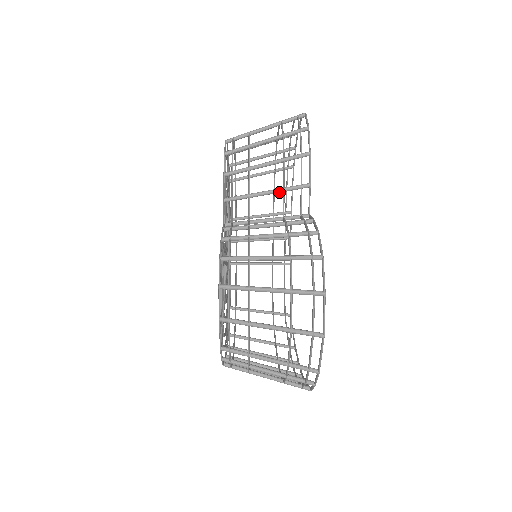
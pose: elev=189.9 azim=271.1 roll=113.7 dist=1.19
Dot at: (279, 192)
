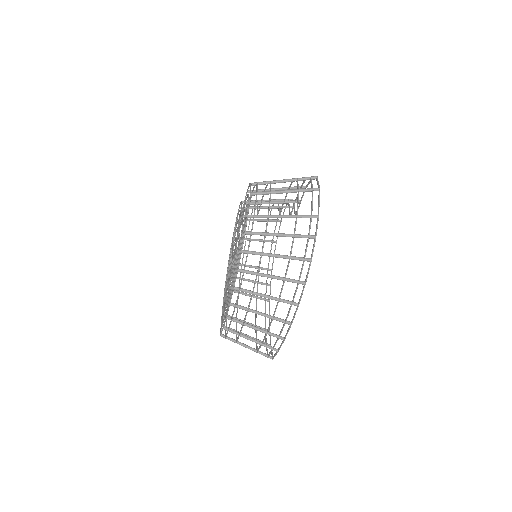
Dot at: (276, 207)
